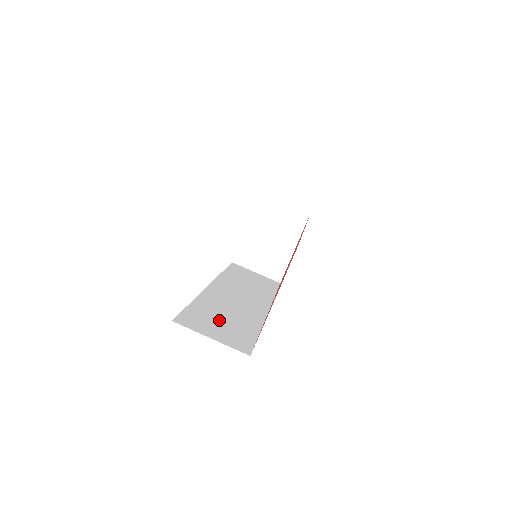
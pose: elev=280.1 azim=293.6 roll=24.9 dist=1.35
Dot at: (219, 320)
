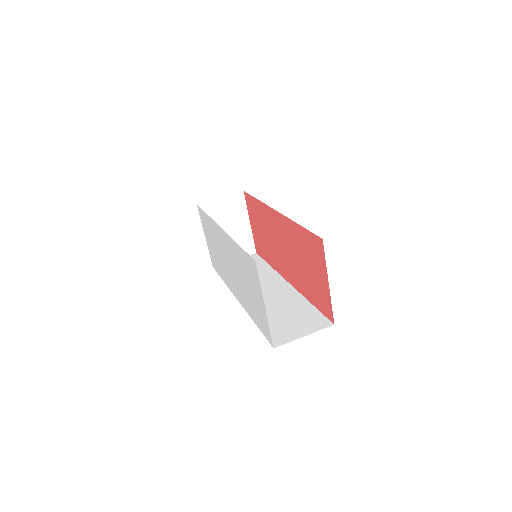
Dot at: (286, 319)
